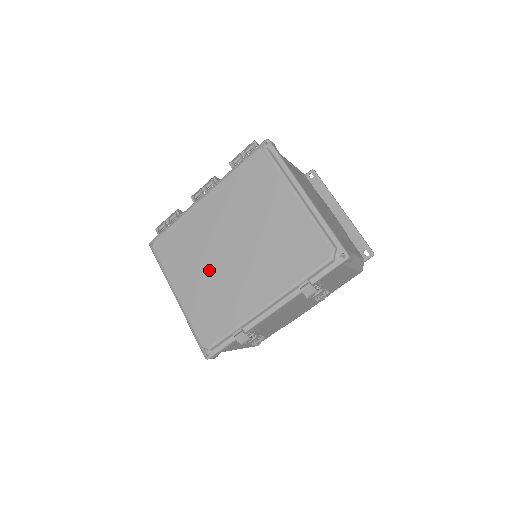
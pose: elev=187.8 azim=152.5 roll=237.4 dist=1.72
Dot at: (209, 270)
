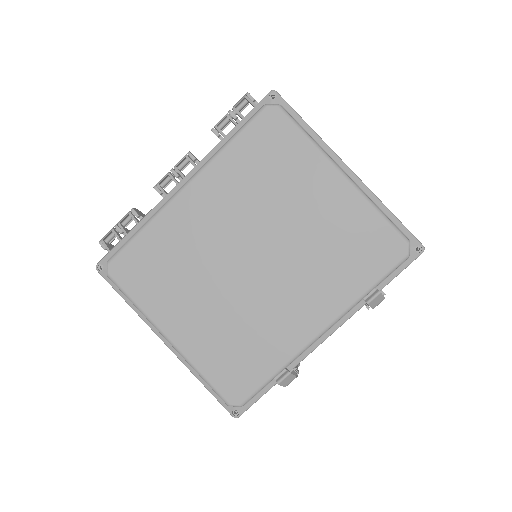
Dot at: (219, 296)
